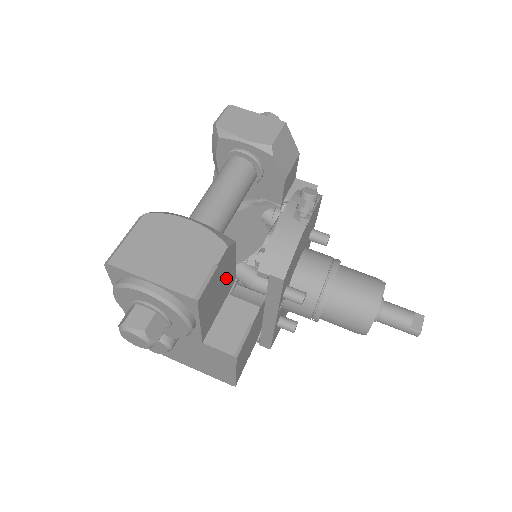
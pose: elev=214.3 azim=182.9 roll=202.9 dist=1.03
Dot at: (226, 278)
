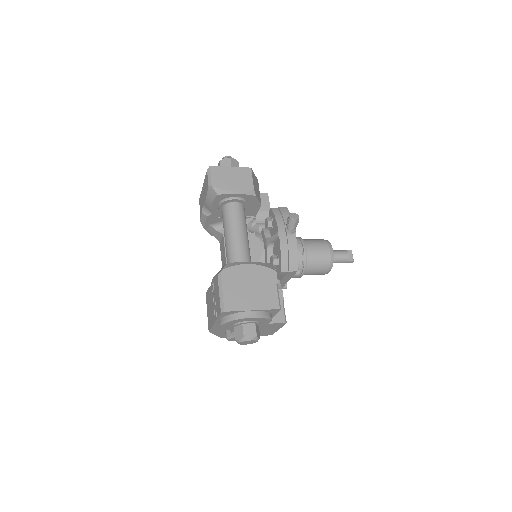
Dot at: occluded
